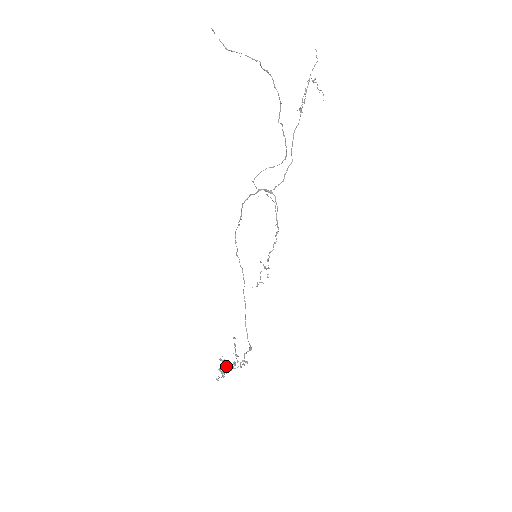
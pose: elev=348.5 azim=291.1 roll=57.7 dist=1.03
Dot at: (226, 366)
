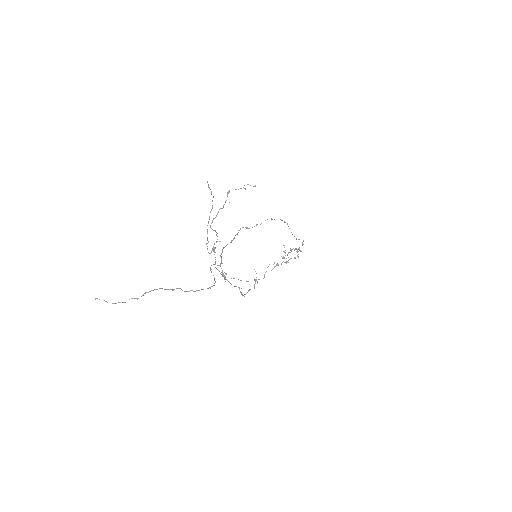
Dot at: occluded
